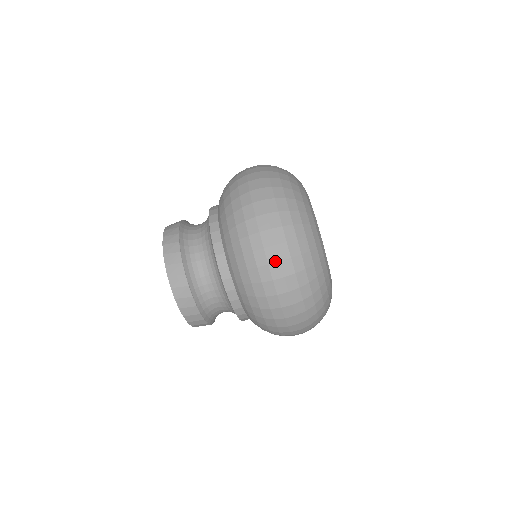
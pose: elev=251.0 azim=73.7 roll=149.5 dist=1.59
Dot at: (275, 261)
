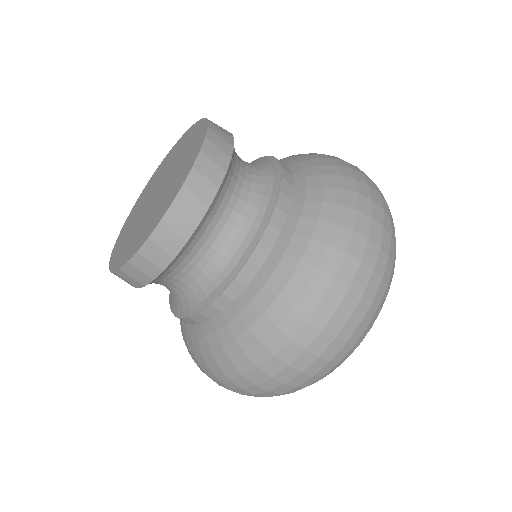
Dot at: (332, 333)
